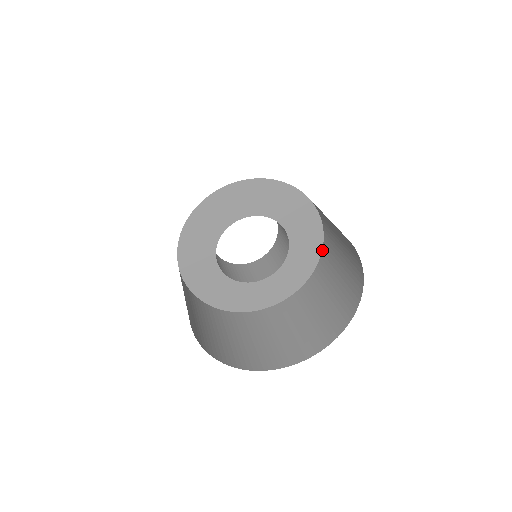
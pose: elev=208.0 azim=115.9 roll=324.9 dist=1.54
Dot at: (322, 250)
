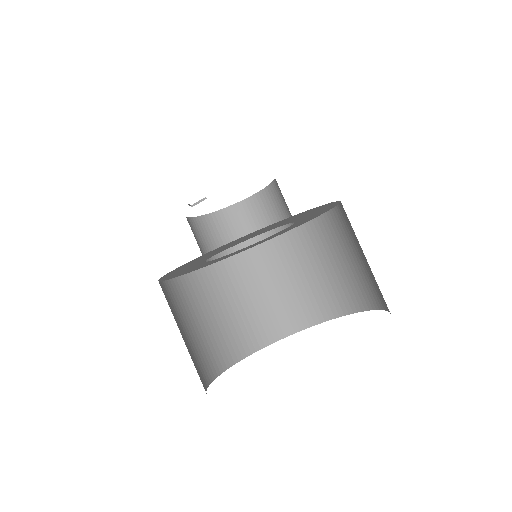
Dot at: (306, 223)
